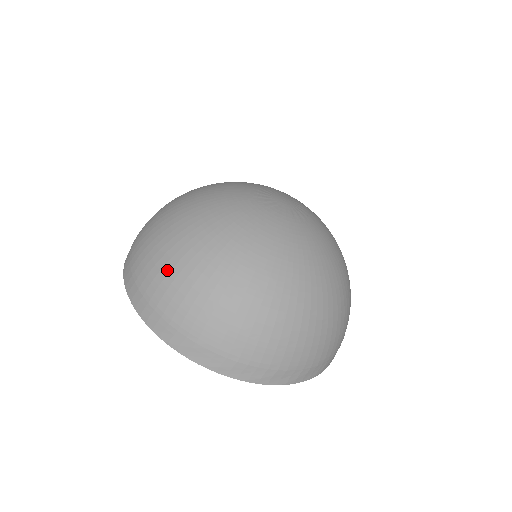
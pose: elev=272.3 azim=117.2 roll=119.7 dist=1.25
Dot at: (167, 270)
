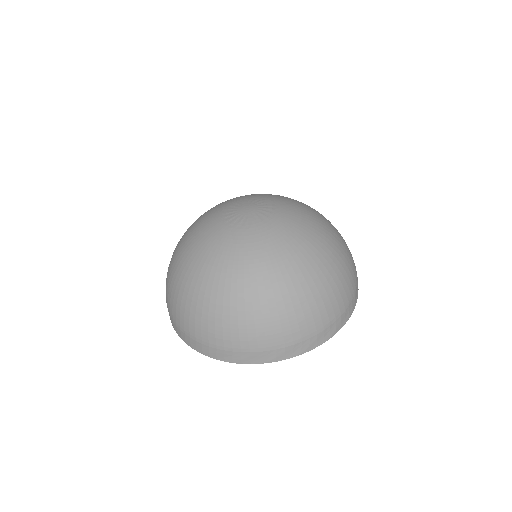
Dot at: (199, 316)
